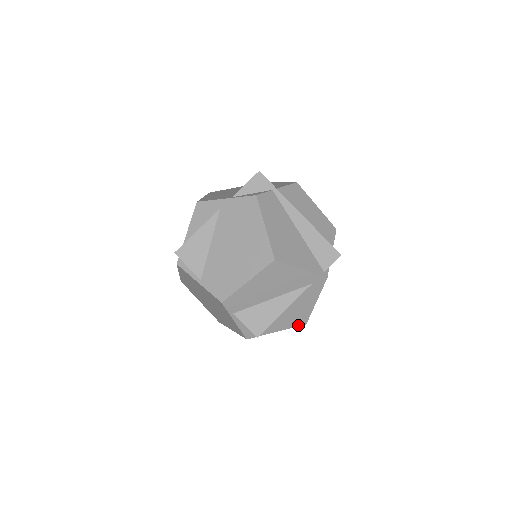
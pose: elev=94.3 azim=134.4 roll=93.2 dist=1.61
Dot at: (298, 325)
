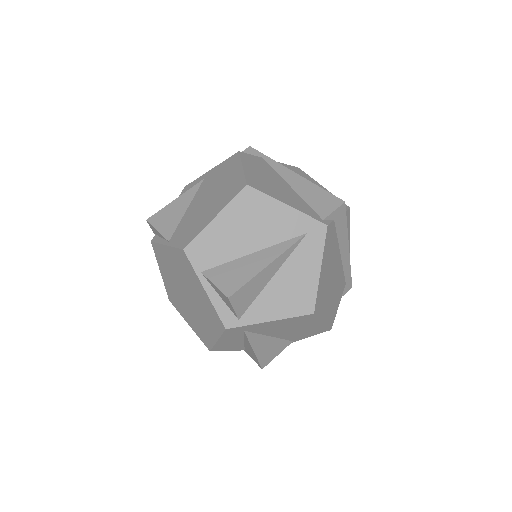
Dot at: (301, 314)
